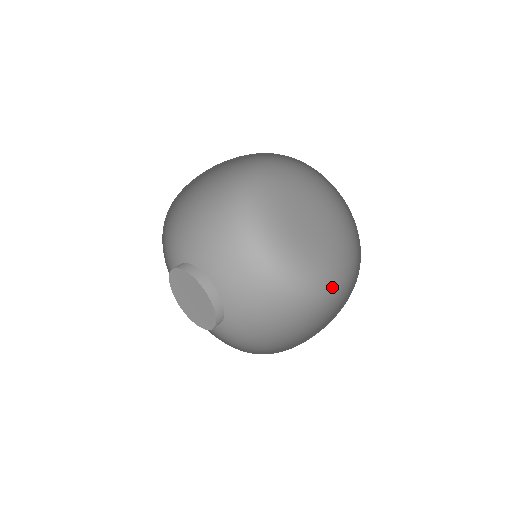
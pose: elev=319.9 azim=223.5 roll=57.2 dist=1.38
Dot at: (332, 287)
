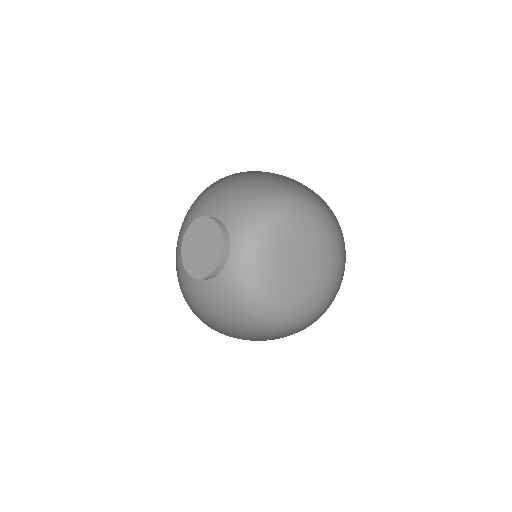
Dot at: (320, 311)
